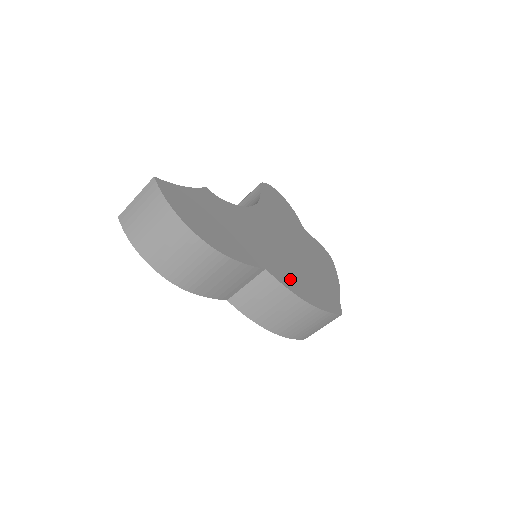
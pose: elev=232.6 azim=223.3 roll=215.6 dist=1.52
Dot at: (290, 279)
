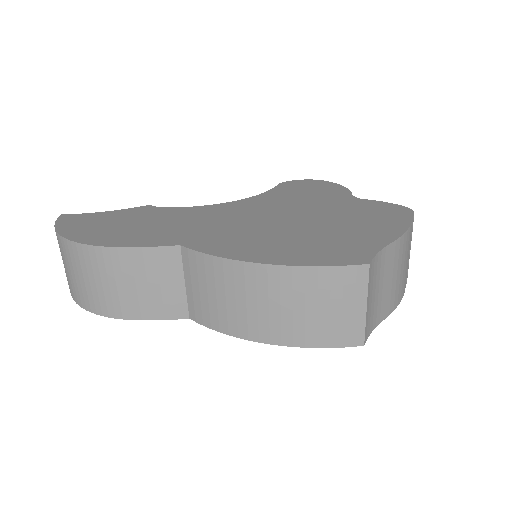
Dot at: (236, 246)
